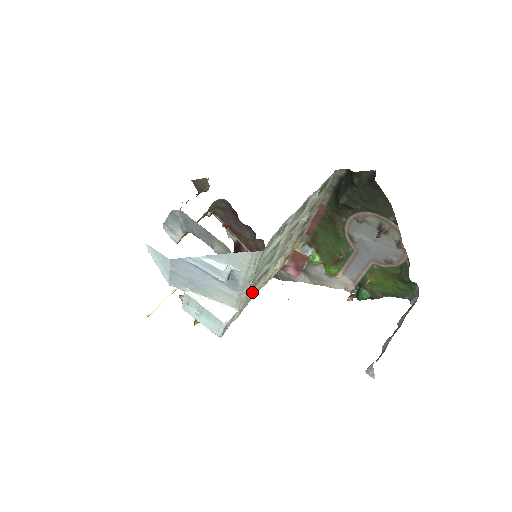
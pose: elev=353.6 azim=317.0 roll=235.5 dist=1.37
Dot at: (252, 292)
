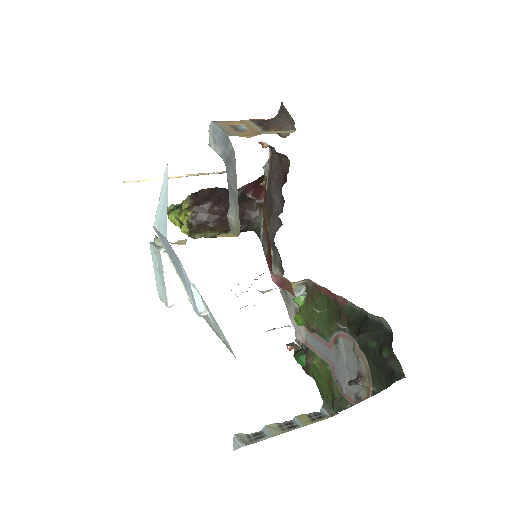
Dot at: occluded
